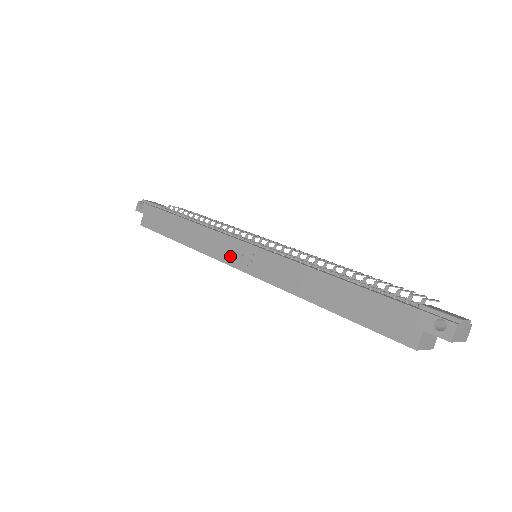
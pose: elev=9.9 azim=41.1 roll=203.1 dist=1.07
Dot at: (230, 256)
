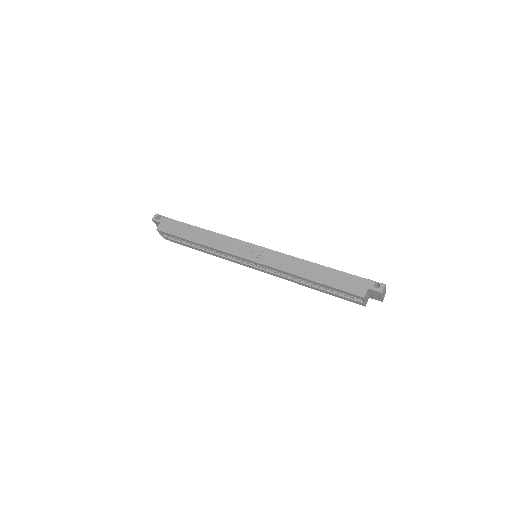
Dot at: (241, 252)
